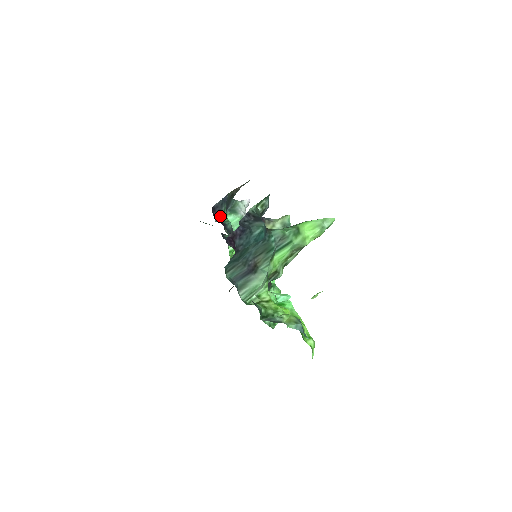
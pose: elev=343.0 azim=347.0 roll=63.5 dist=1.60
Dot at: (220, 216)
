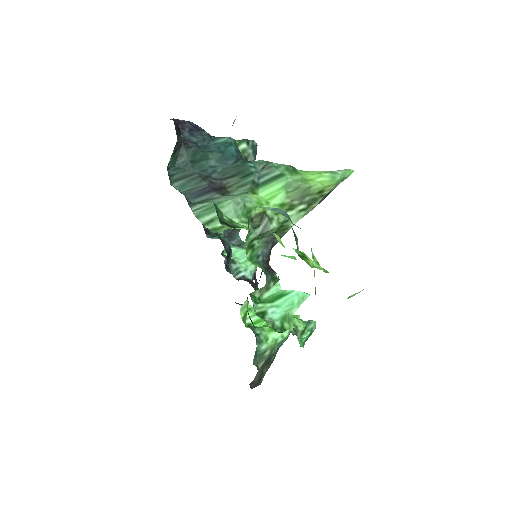
Dot at: (214, 234)
